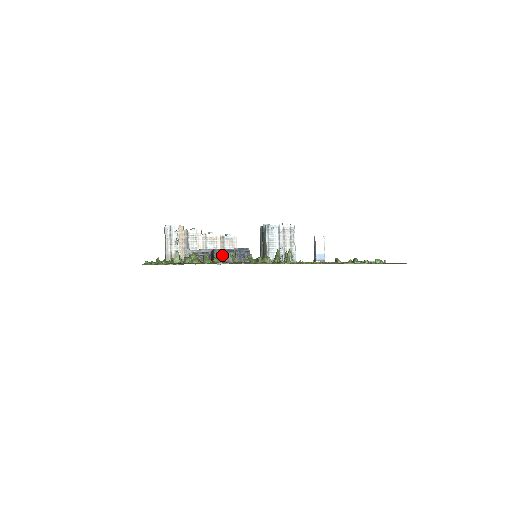
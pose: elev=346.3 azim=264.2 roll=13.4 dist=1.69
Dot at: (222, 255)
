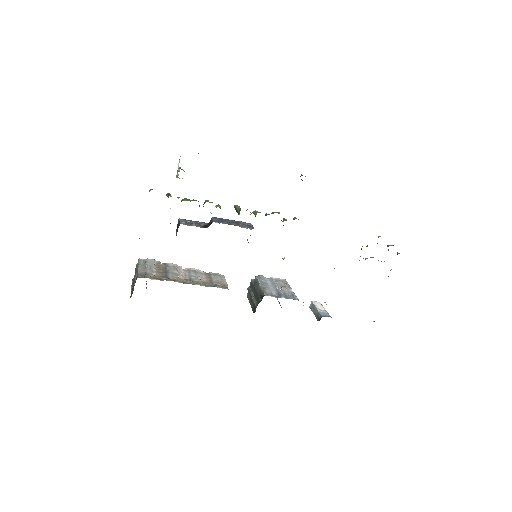
Dot at: (222, 221)
